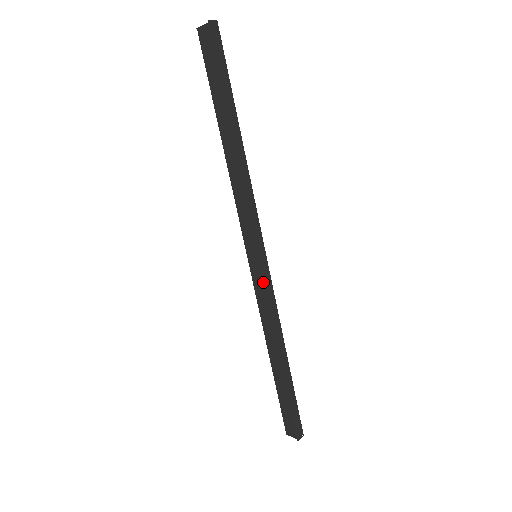
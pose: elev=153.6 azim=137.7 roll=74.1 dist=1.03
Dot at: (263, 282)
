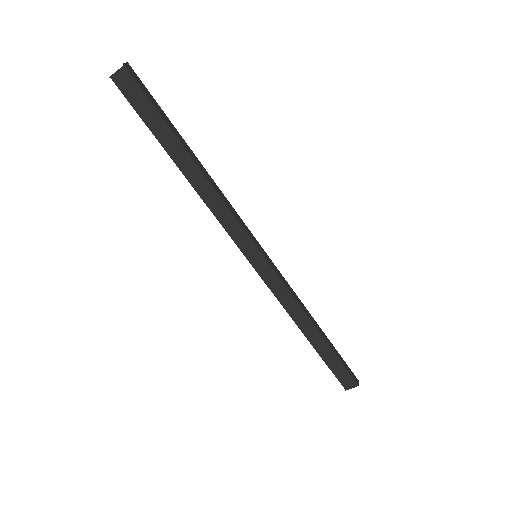
Dot at: (274, 274)
